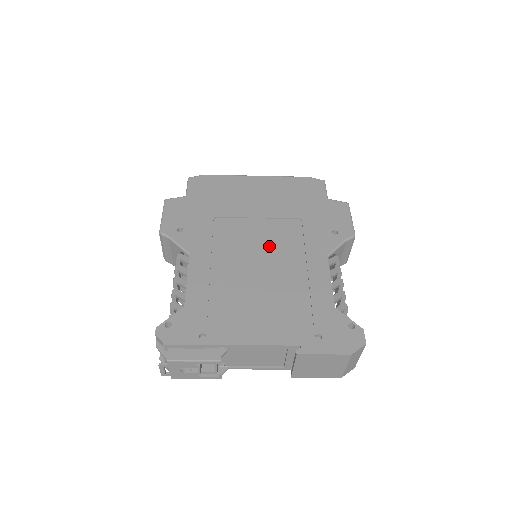
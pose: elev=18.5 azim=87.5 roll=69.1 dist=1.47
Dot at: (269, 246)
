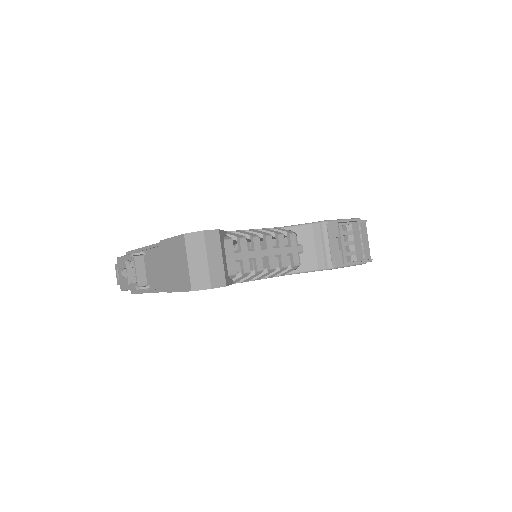
Dot at: occluded
